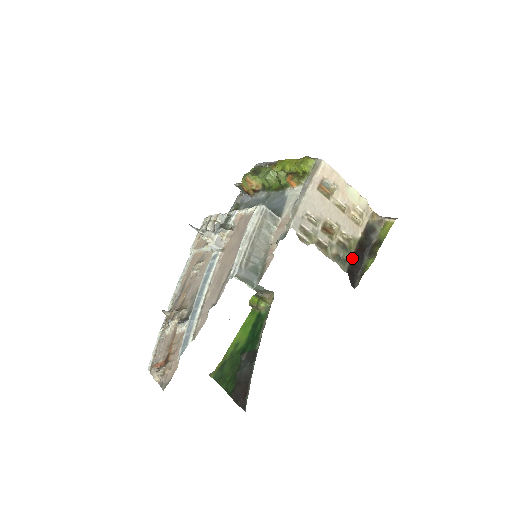
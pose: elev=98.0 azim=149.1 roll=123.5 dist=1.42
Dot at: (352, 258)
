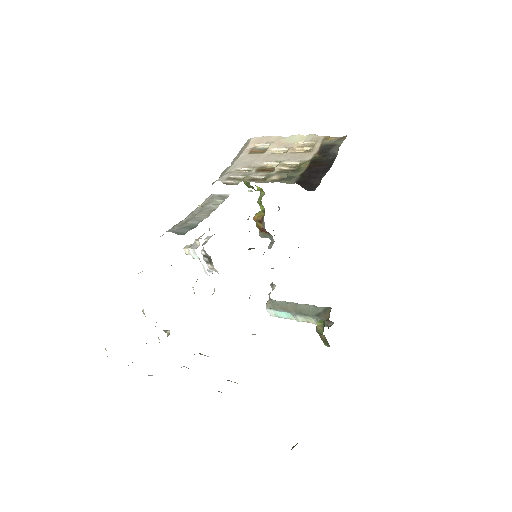
Dot at: (303, 173)
